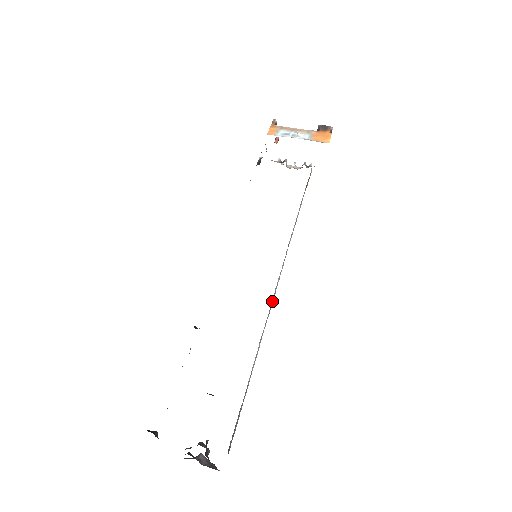
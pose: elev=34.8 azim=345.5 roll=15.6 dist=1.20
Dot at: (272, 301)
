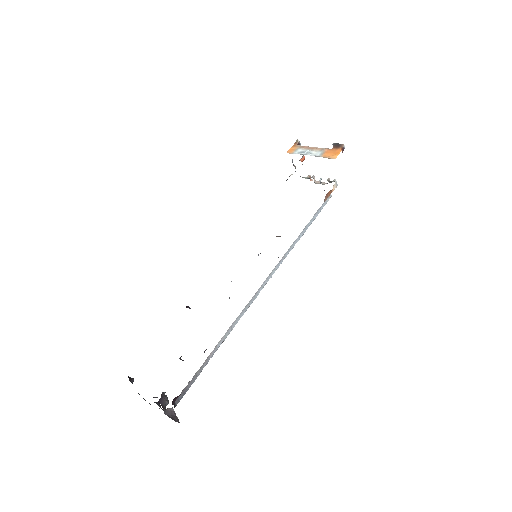
Dot at: (256, 294)
